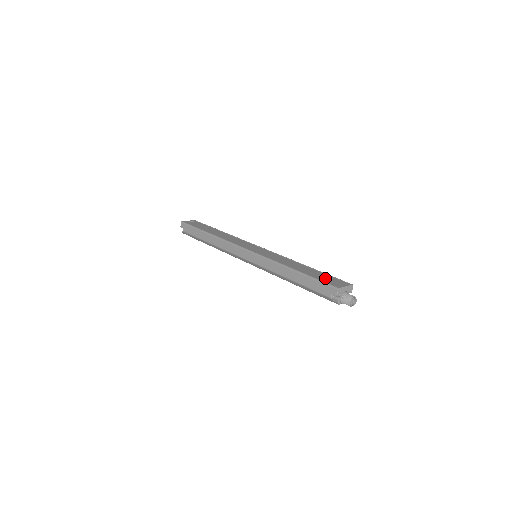
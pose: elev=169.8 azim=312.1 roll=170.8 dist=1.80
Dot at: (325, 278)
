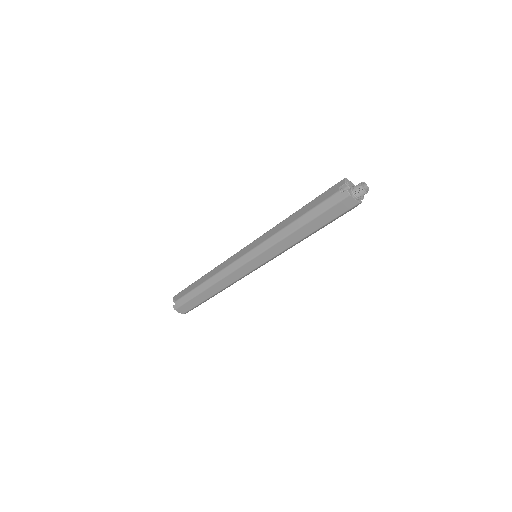
Dot at: occluded
